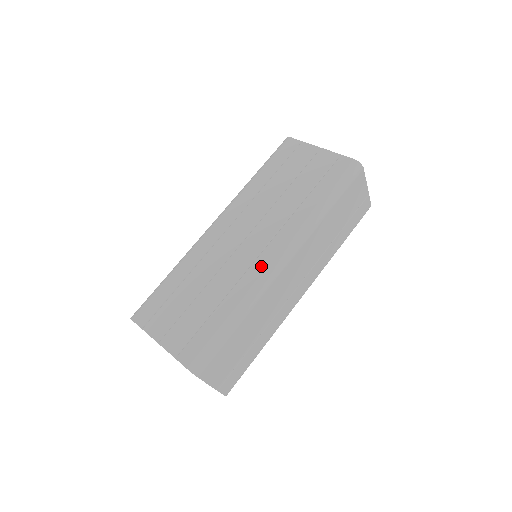
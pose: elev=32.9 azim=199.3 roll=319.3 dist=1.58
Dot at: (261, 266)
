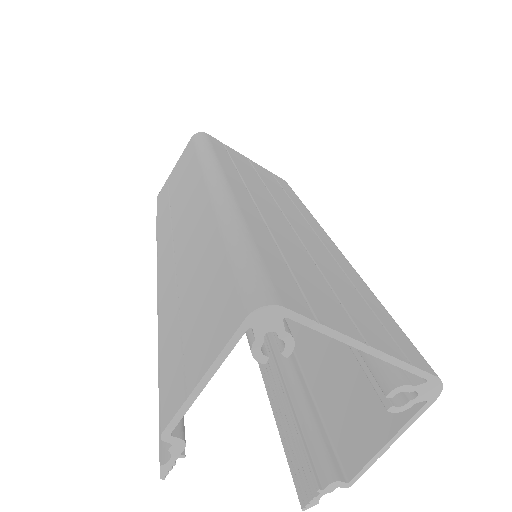
Dot at: (335, 249)
